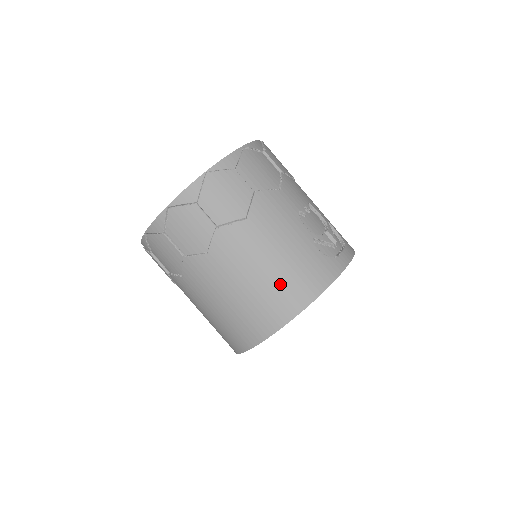
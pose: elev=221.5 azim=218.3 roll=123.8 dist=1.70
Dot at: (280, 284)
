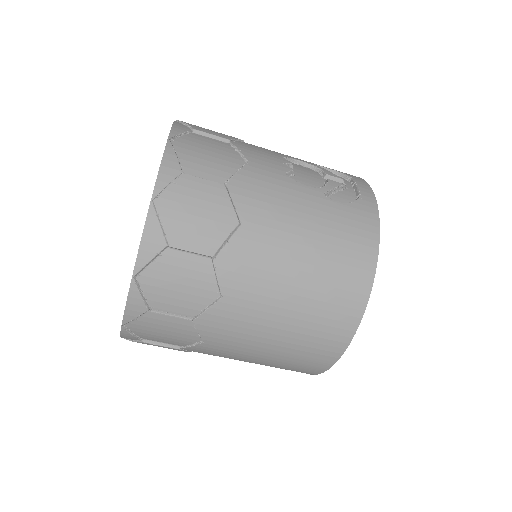
Dot at: (330, 272)
